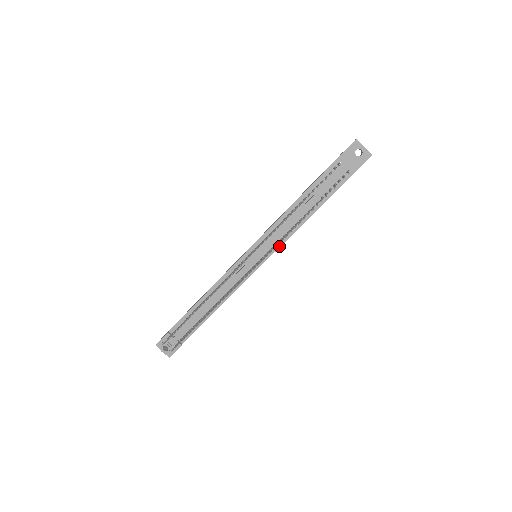
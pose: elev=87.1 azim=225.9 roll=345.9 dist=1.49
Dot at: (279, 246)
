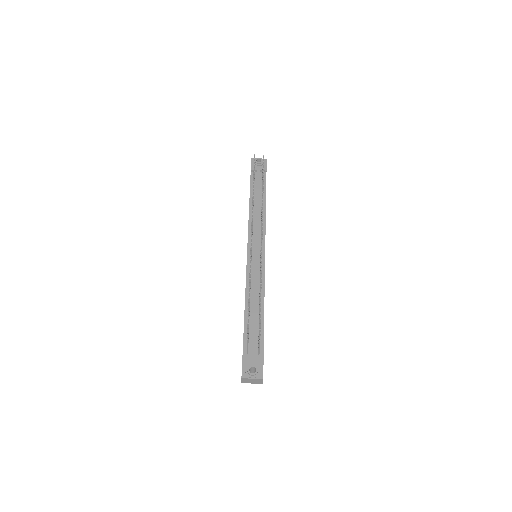
Dot at: (264, 233)
